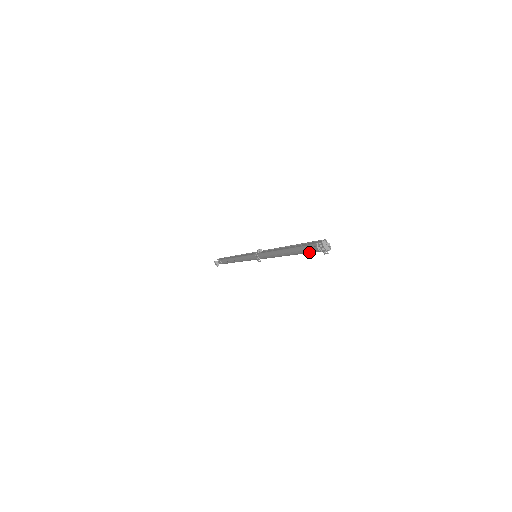
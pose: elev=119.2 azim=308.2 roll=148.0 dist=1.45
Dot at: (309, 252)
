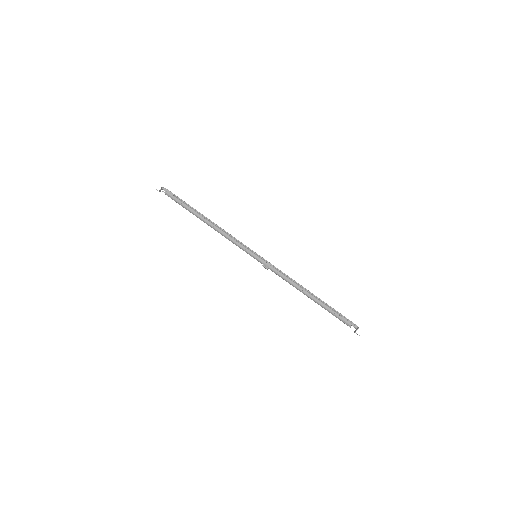
Dot at: (338, 318)
